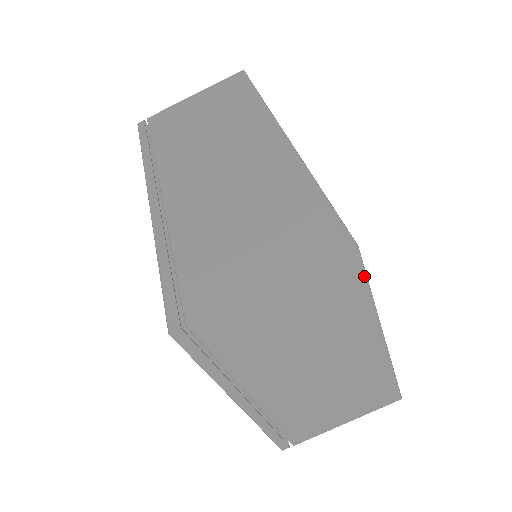
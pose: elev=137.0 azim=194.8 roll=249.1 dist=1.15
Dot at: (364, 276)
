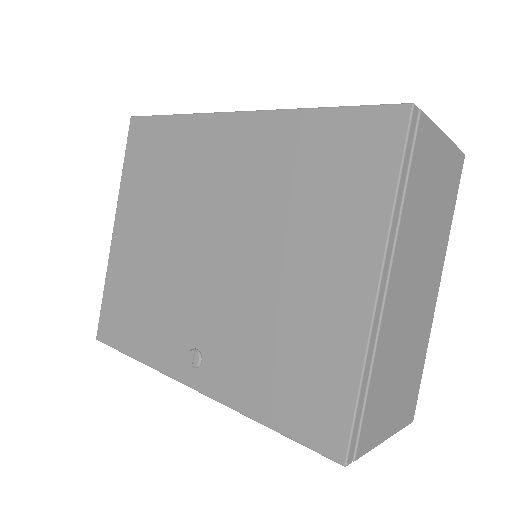
Dot at: (458, 188)
